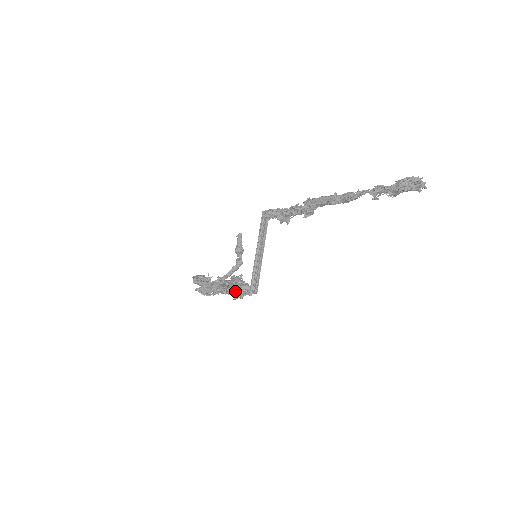
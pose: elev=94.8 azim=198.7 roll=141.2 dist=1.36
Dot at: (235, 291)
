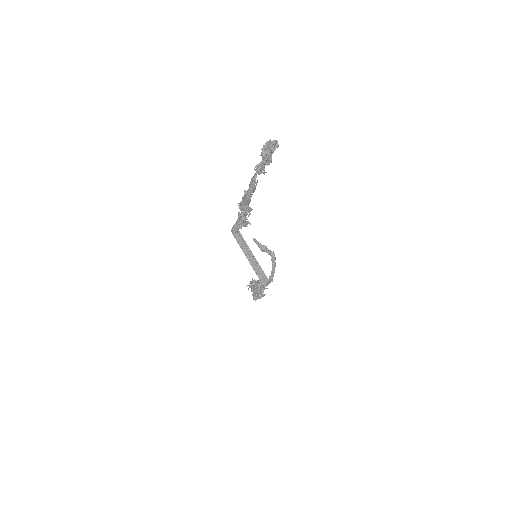
Dot at: (257, 290)
